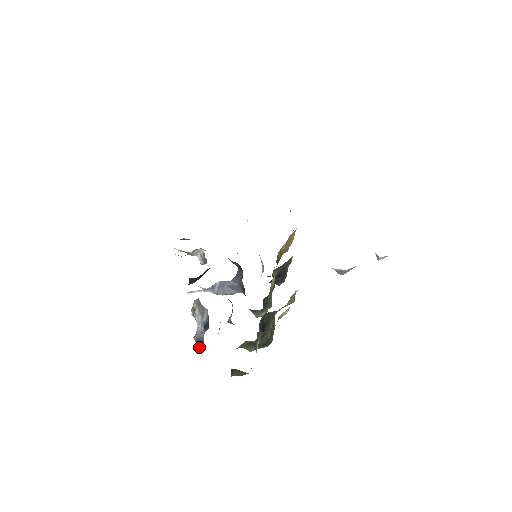
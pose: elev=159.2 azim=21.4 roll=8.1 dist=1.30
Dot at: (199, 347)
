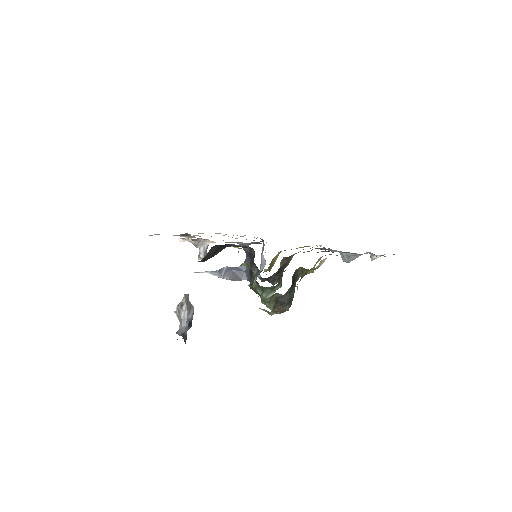
Dot at: (184, 340)
